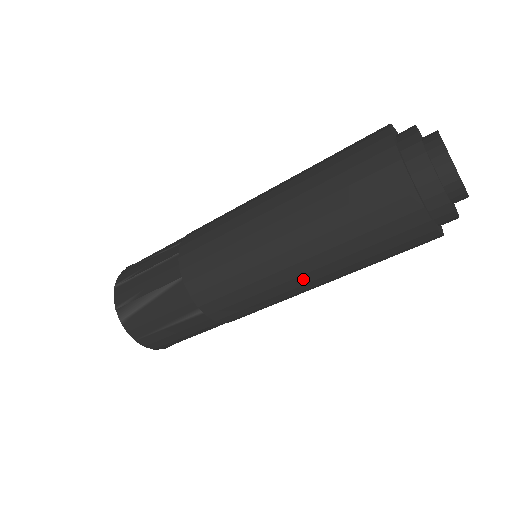
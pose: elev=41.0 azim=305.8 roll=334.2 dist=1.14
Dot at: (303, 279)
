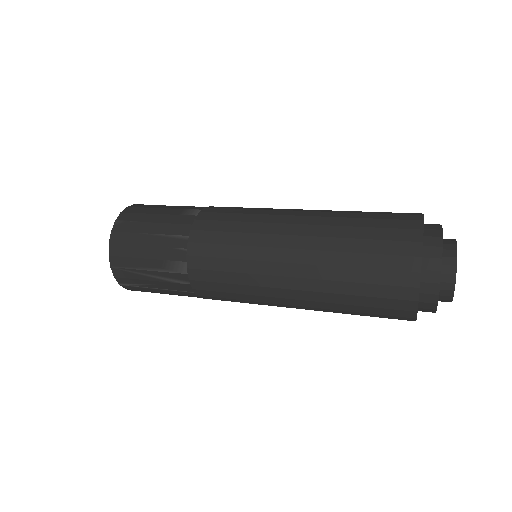
Dot at: occluded
